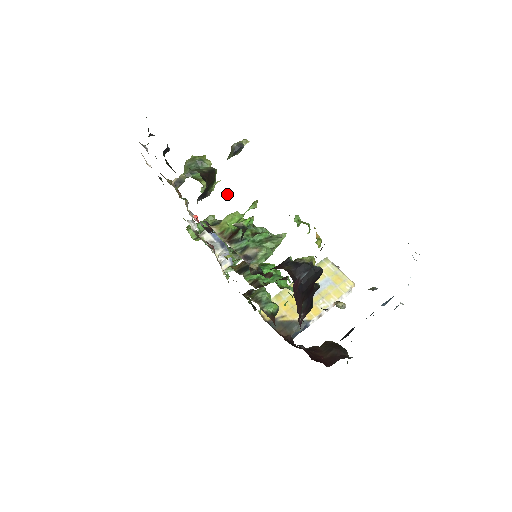
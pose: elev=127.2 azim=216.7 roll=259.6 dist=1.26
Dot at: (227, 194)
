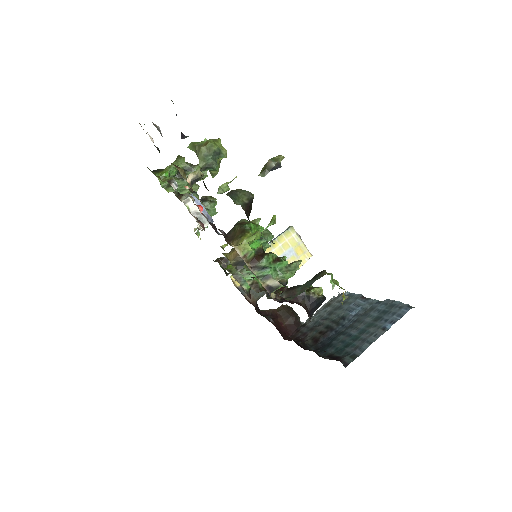
Dot at: (272, 241)
